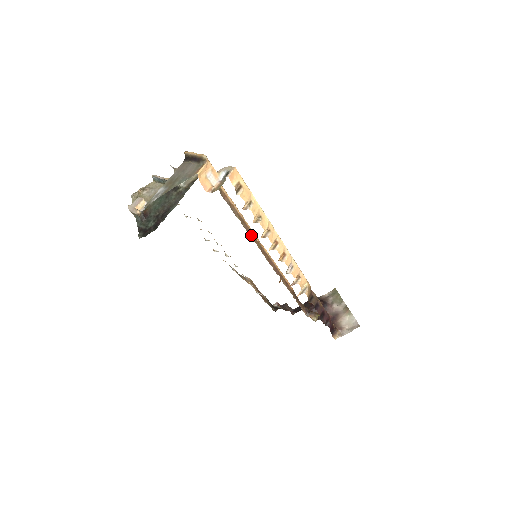
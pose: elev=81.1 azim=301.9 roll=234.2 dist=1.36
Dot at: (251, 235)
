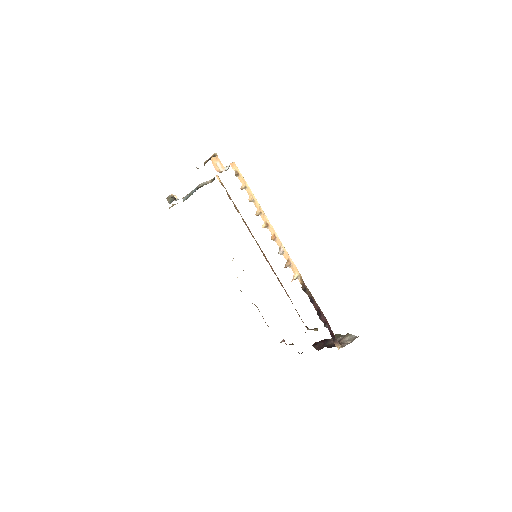
Dot at: (250, 232)
